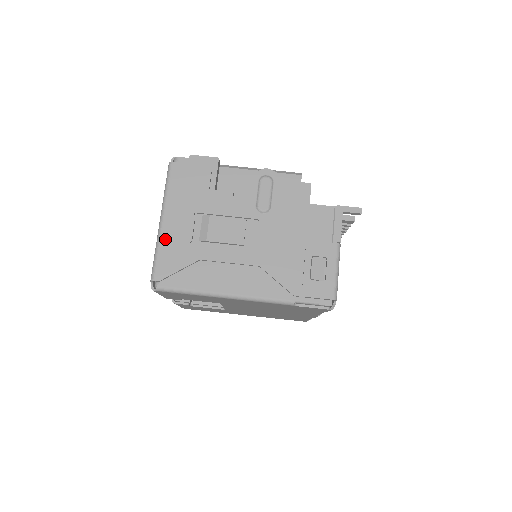
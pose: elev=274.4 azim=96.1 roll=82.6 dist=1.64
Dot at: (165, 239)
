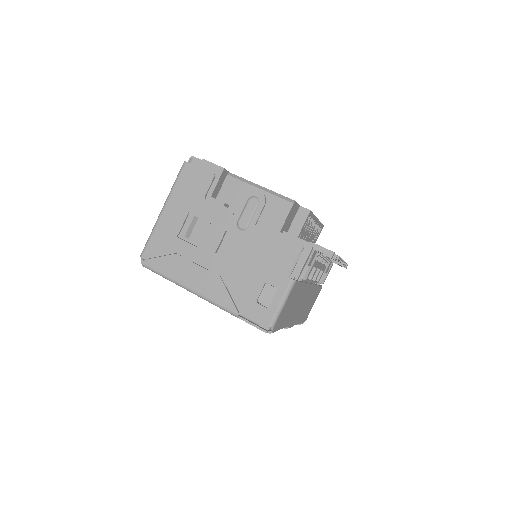
Dot at: (160, 226)
